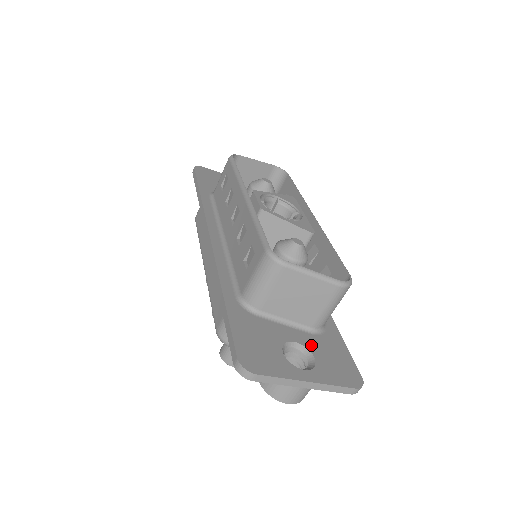
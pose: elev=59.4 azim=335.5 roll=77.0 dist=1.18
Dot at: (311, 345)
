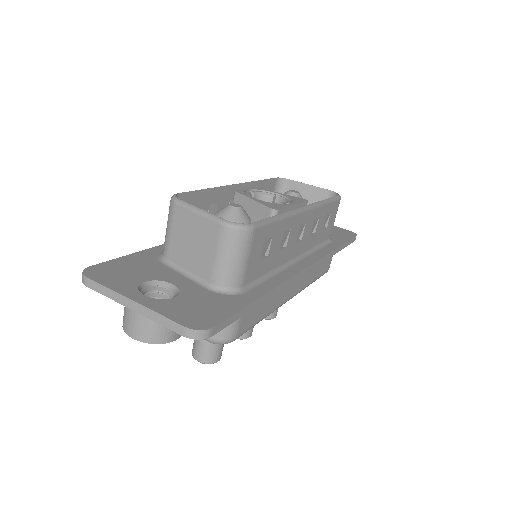
Dot at: (189, 292)
